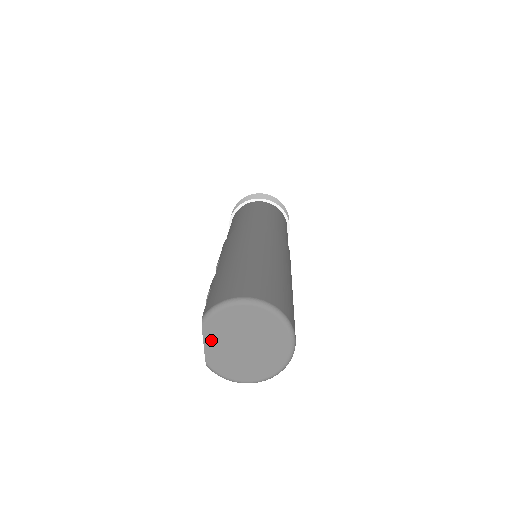
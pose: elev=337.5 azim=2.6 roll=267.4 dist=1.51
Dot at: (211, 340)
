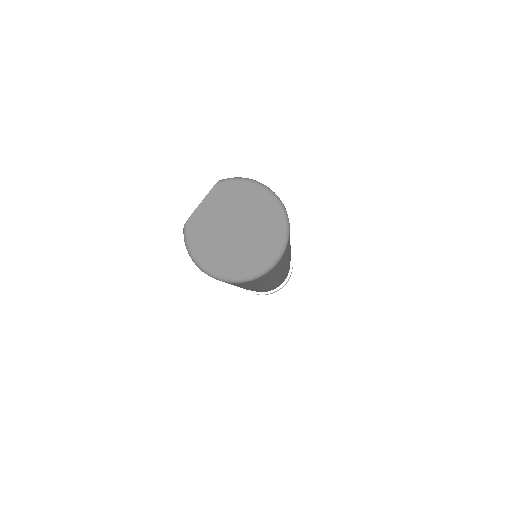
Dot at: (211, 202)
